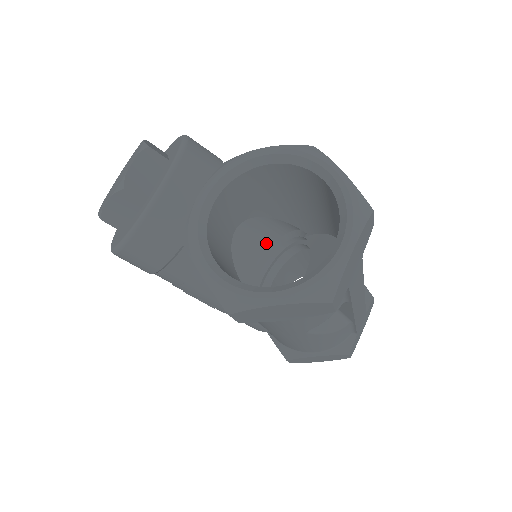
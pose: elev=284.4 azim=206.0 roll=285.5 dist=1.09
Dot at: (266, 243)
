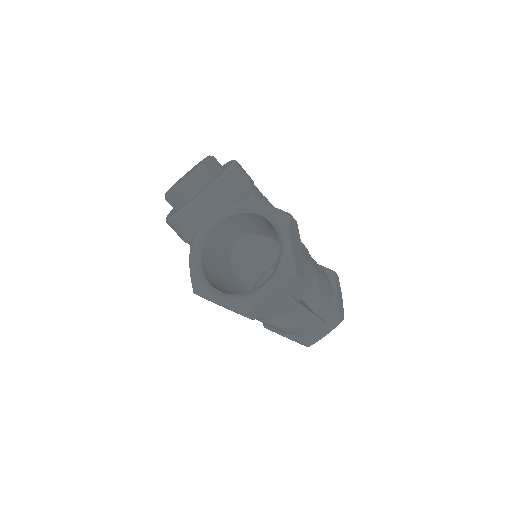
Dot at: occluded
